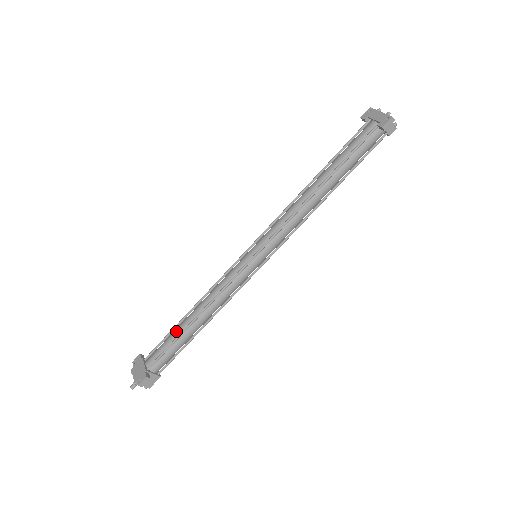
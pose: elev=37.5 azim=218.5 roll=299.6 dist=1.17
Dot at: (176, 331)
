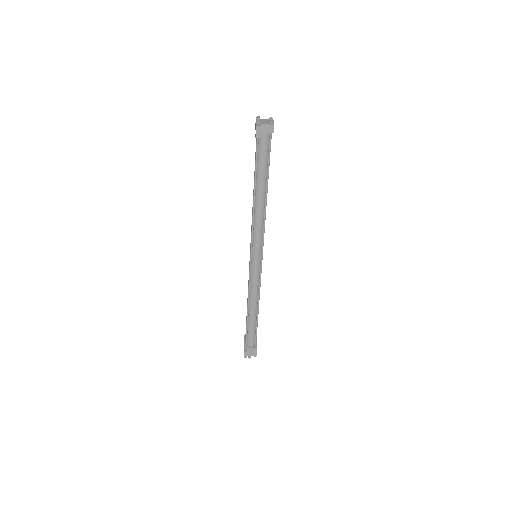
Dot at: (246, 319)
